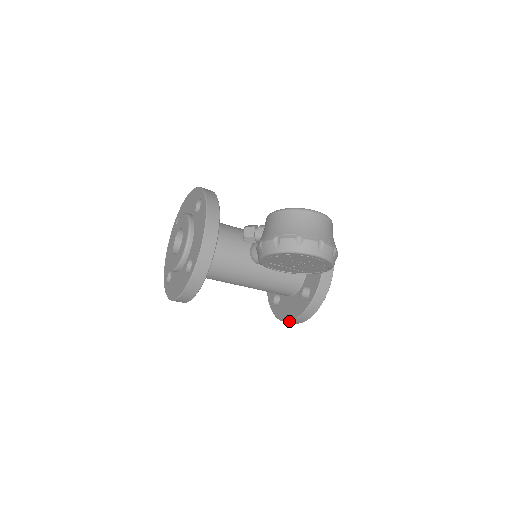
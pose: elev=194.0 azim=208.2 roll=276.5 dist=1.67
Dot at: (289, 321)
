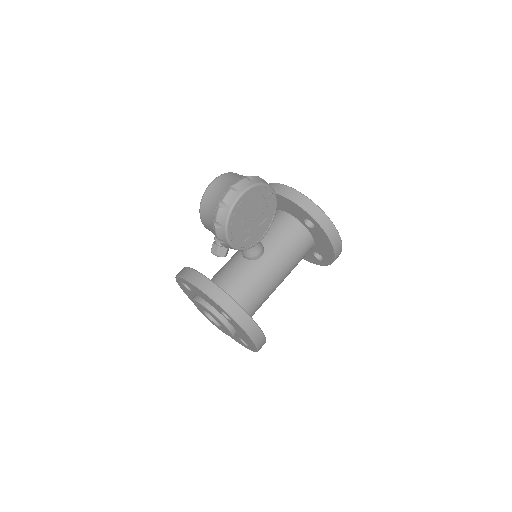
Dot at: (334, 251)
